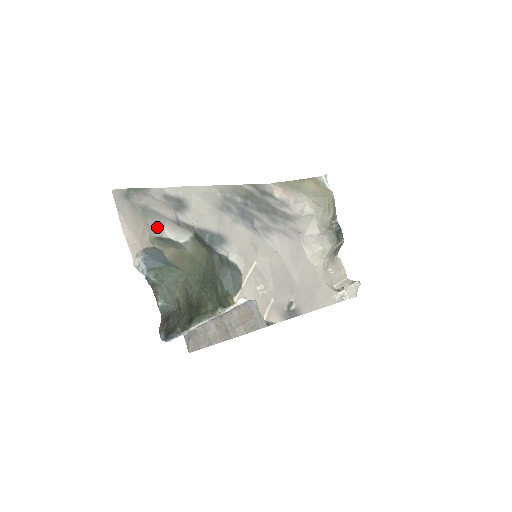
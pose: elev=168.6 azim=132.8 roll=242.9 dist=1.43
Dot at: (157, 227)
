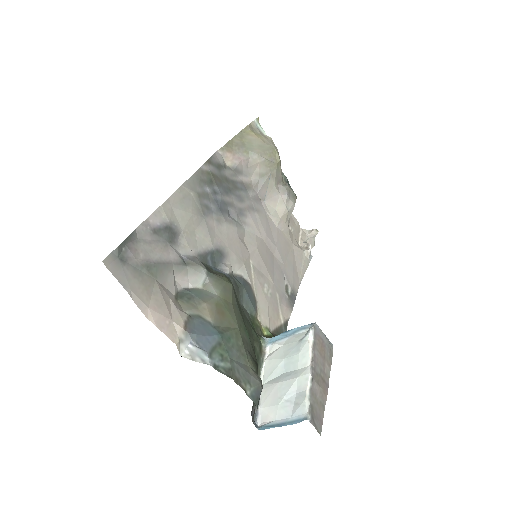
Dot at: (170, 282)
